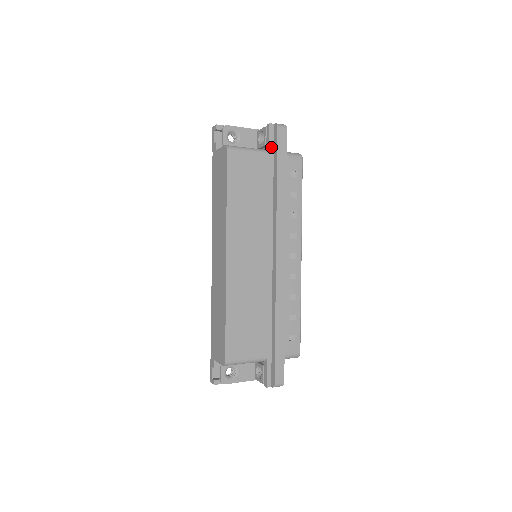
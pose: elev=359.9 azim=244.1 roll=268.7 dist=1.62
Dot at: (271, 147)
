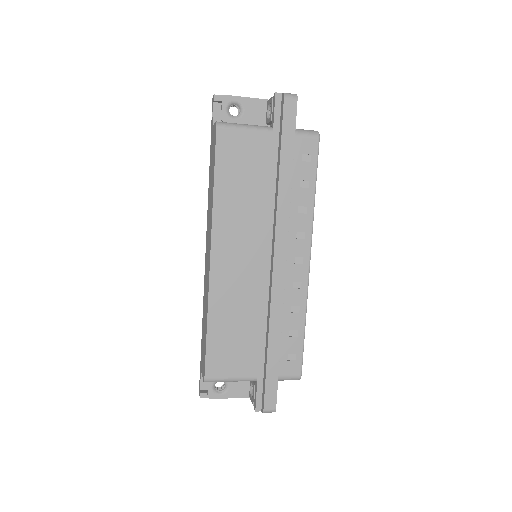
Dot at: (276, 123)
